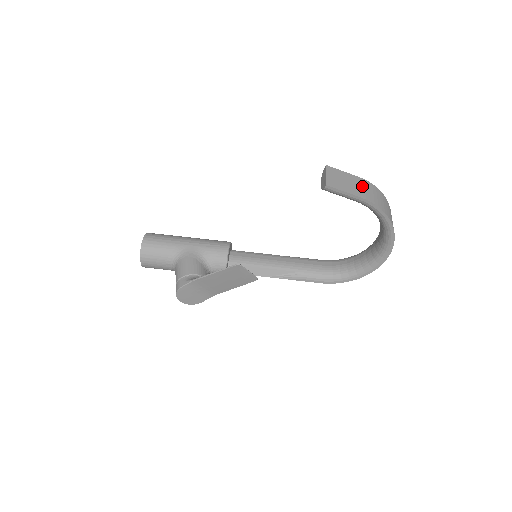
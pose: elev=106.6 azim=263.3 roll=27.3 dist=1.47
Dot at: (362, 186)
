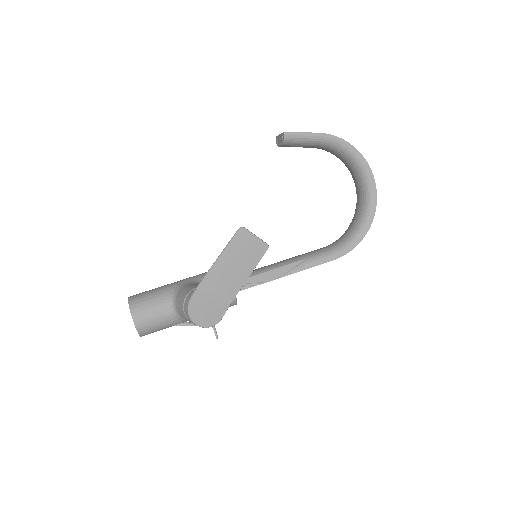
Dot at: occluded
